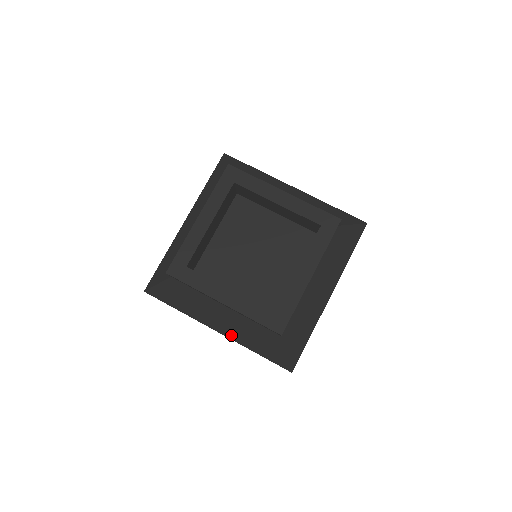
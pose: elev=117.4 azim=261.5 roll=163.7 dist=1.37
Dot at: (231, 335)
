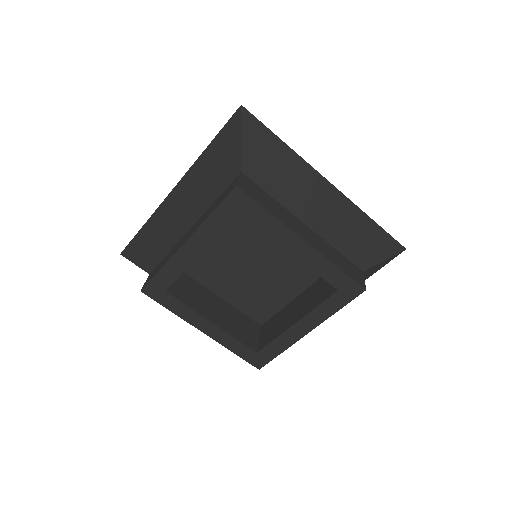
Dot at: occluded
